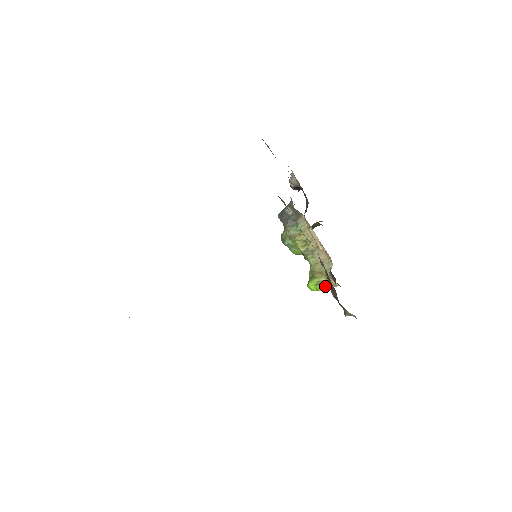
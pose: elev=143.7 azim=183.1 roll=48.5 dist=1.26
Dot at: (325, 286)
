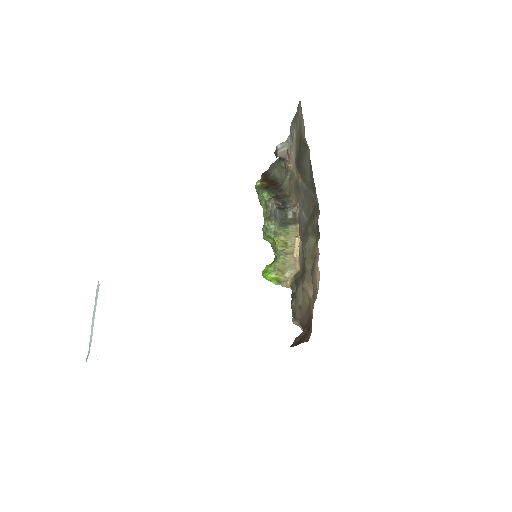
Dot at: (279, 283)
